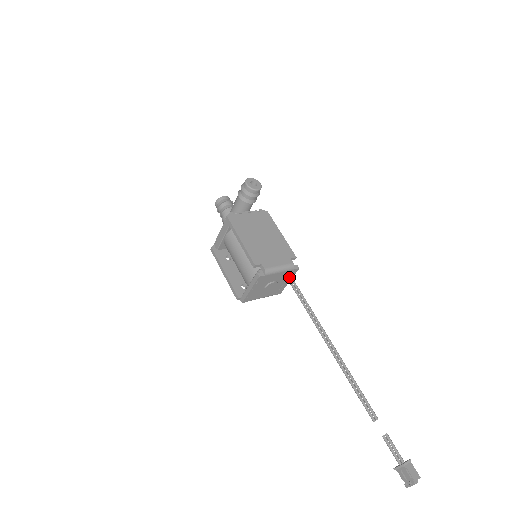
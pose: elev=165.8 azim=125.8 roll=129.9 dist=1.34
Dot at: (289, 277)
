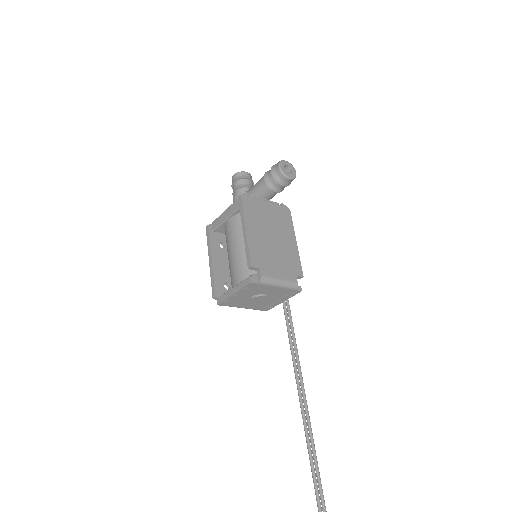
Dot at: (285, 296)
